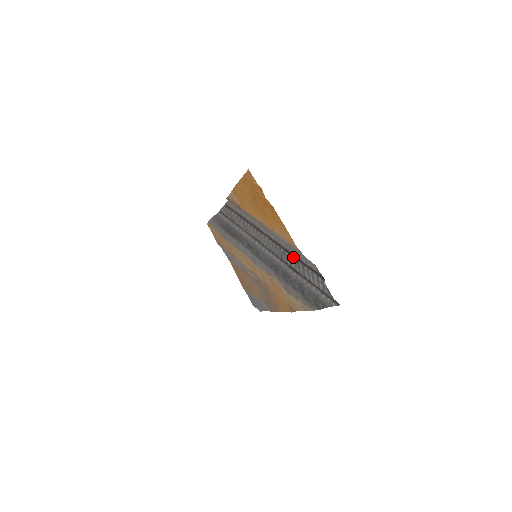
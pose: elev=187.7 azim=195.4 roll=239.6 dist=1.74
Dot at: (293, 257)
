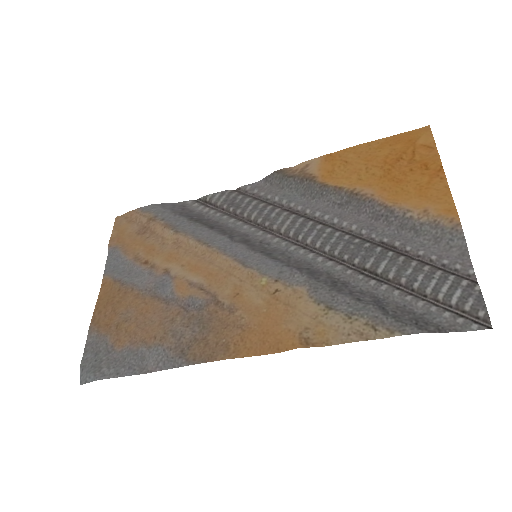
Dot at: (397, 253)
